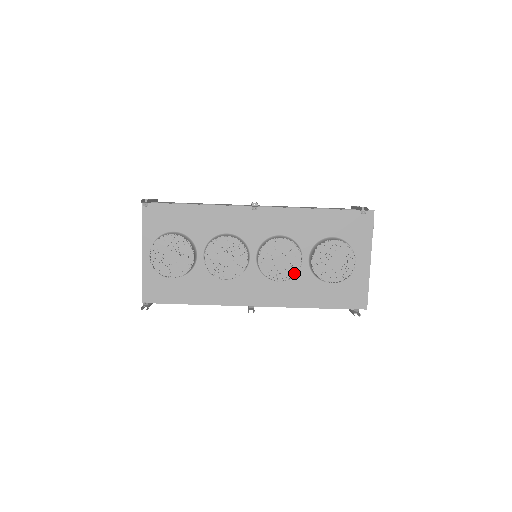
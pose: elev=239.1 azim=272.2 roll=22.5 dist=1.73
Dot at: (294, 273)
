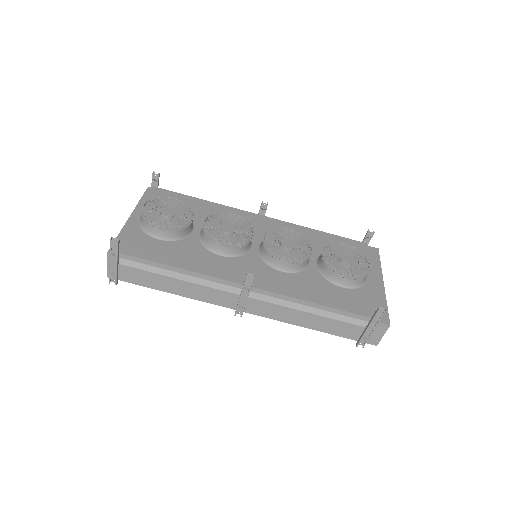
Dot at: (303, 260)
